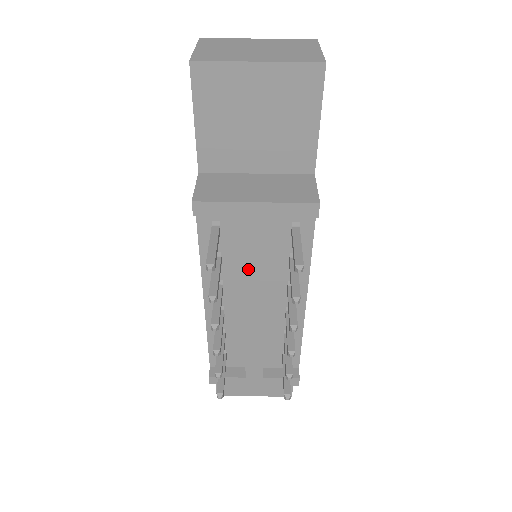
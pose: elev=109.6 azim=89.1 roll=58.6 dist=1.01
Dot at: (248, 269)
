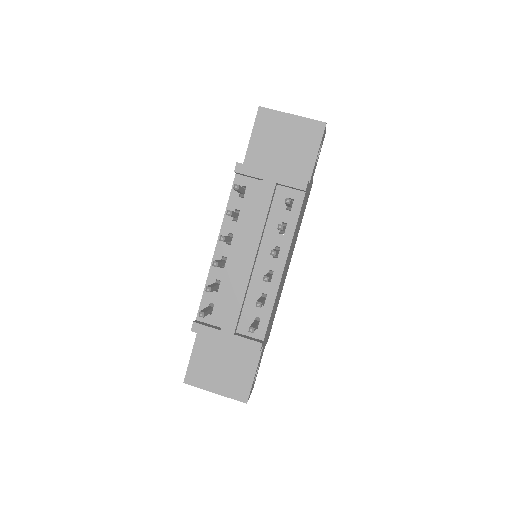
Dot at: (254, 220)
